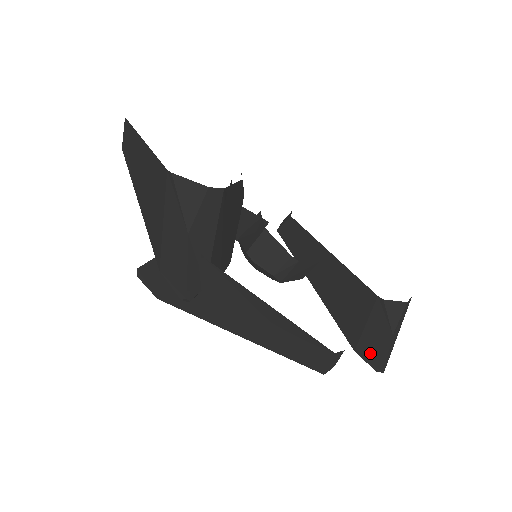
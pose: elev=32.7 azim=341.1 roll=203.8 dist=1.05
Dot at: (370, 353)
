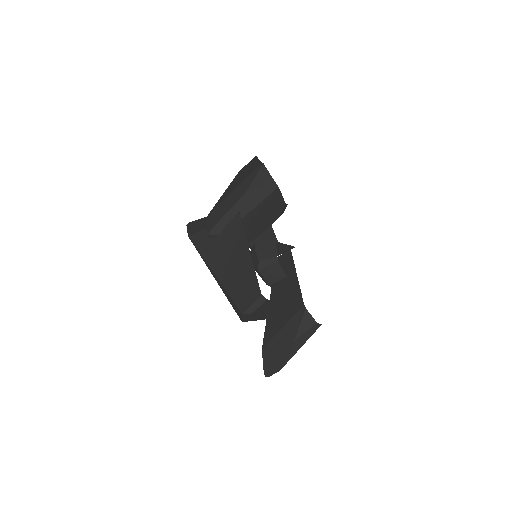
Dot at: (271, 354)
